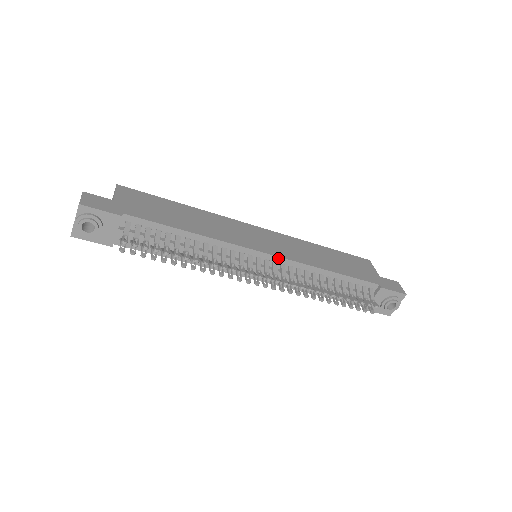
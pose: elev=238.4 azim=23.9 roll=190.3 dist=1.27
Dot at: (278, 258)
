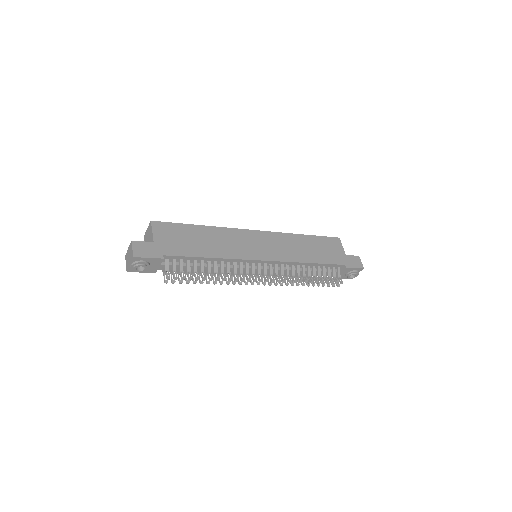
Dot at: (273, 262)
